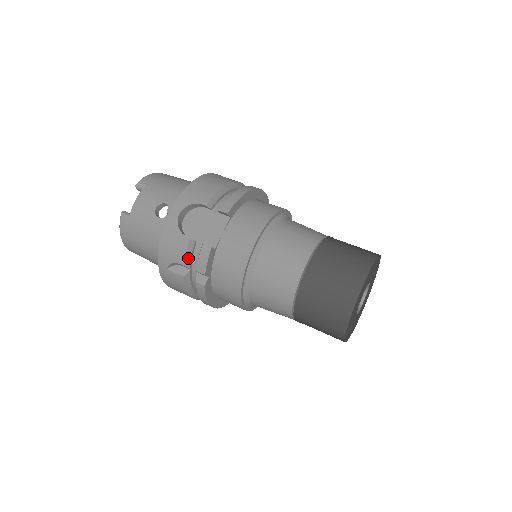
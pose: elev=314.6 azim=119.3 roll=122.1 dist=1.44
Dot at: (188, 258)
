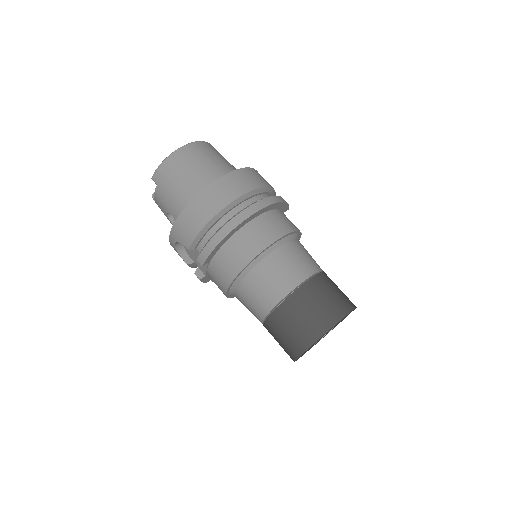
Dot at: (194, 267)
